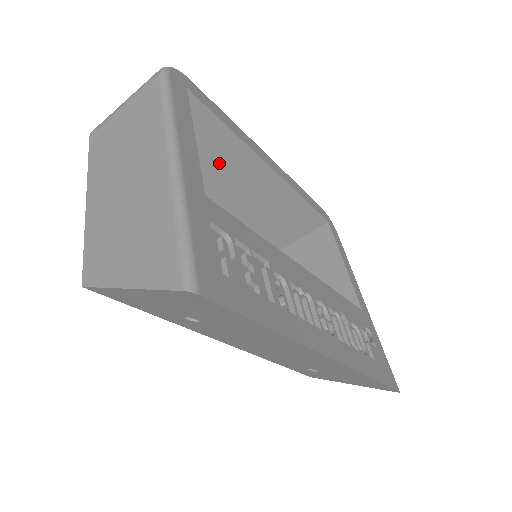
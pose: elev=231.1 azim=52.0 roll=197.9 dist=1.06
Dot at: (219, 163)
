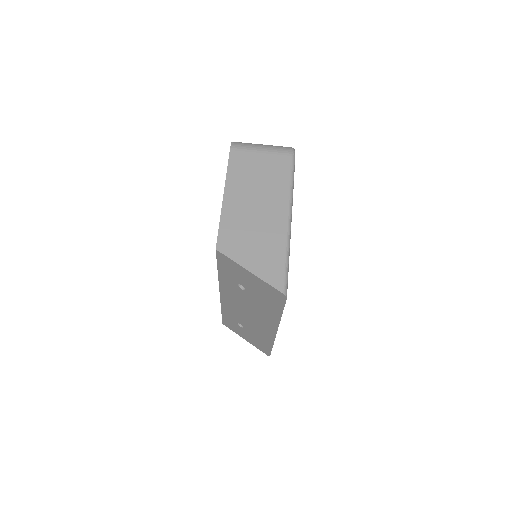
Dot at: occluded
